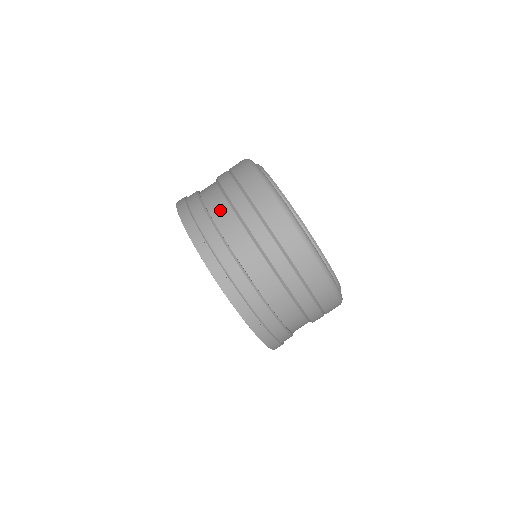
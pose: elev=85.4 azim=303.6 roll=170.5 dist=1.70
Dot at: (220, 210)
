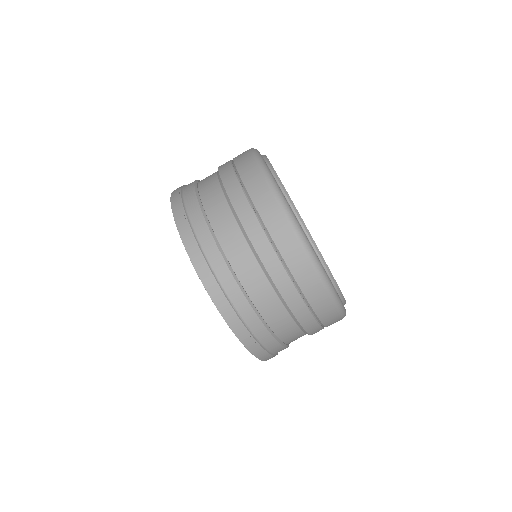
Dot at: occluded
